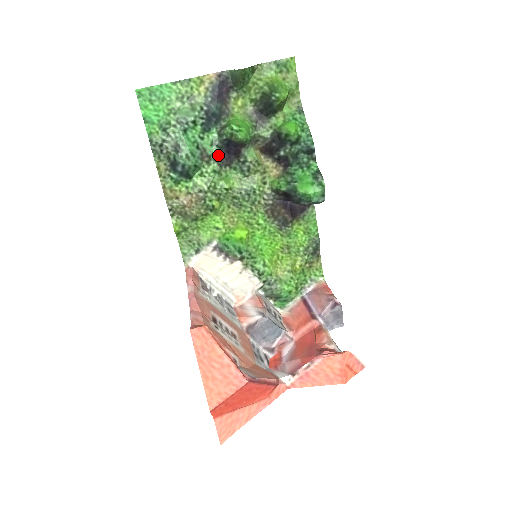
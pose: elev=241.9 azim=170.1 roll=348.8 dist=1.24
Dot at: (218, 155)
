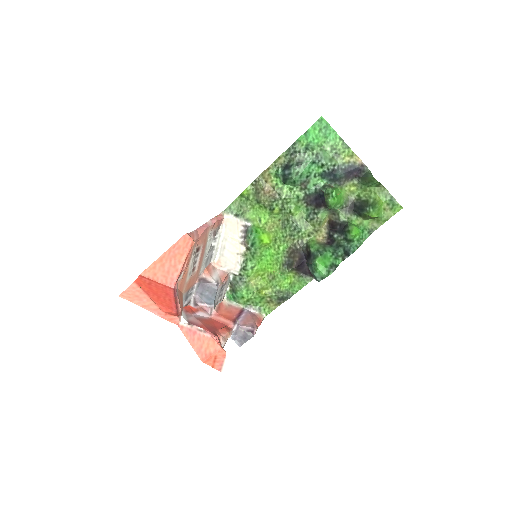
Dot at: (310, 193)
